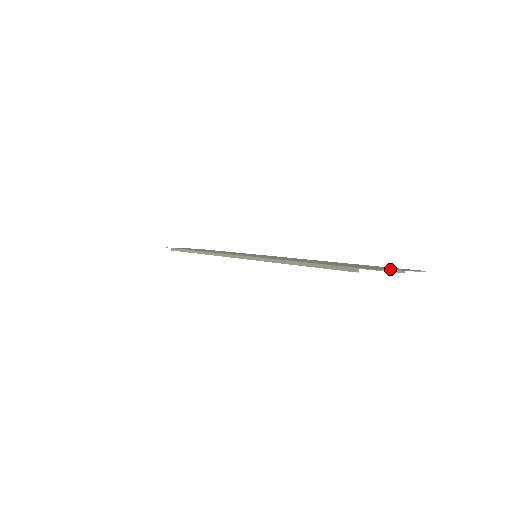
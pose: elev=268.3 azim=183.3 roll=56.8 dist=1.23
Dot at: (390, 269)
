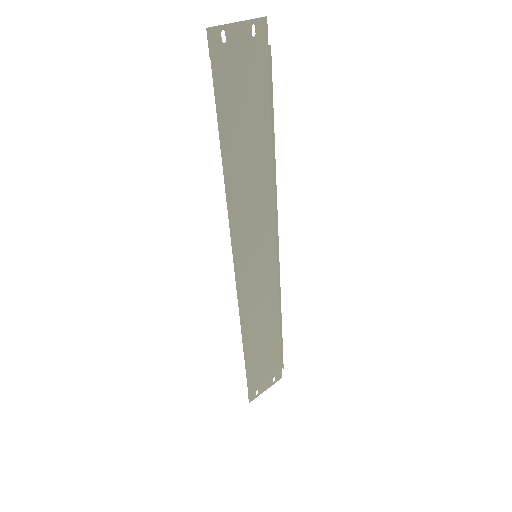
Dot at: (234, 37)
